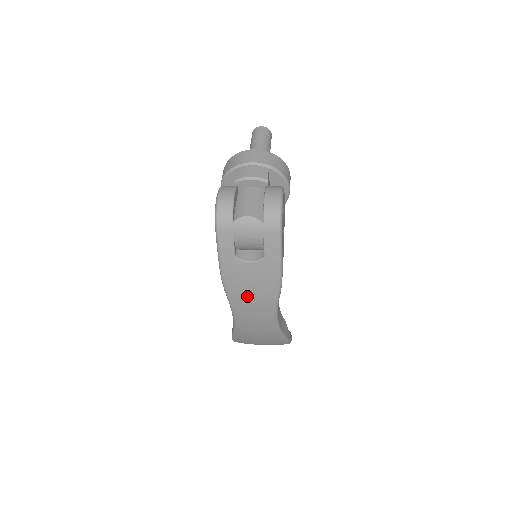
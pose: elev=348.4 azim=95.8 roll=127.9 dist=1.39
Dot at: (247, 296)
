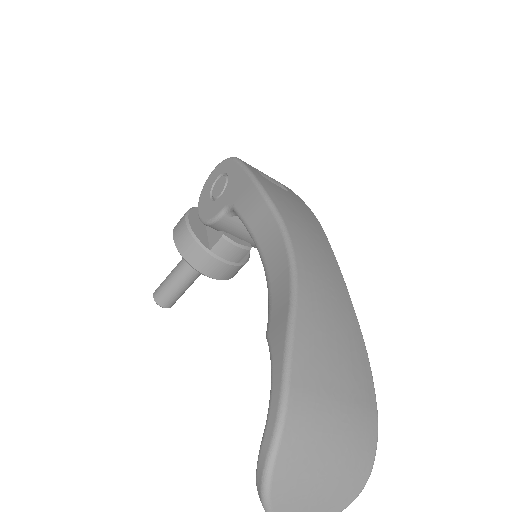
Dot at: (294, 213)
